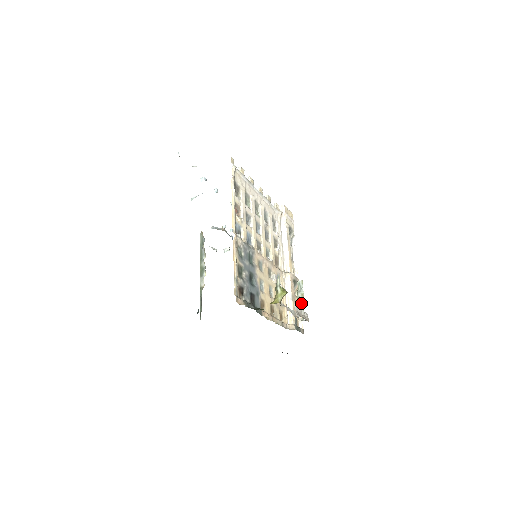
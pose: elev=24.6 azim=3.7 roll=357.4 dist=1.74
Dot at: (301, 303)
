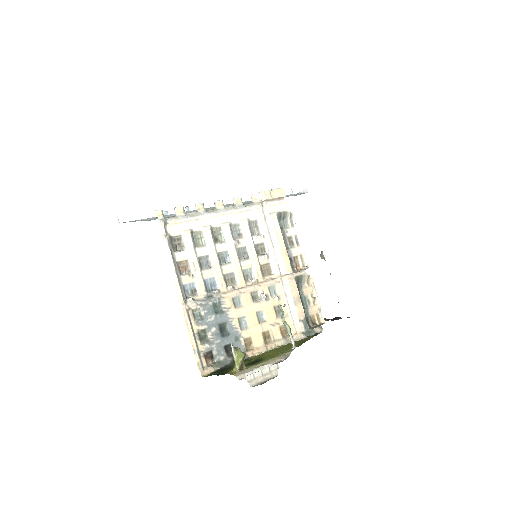
Dot at: (287, 329)
